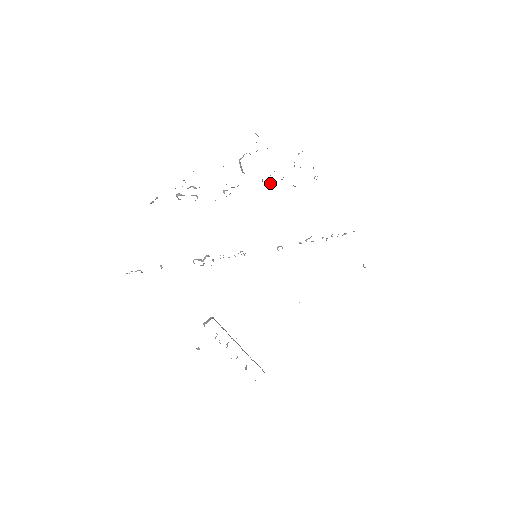
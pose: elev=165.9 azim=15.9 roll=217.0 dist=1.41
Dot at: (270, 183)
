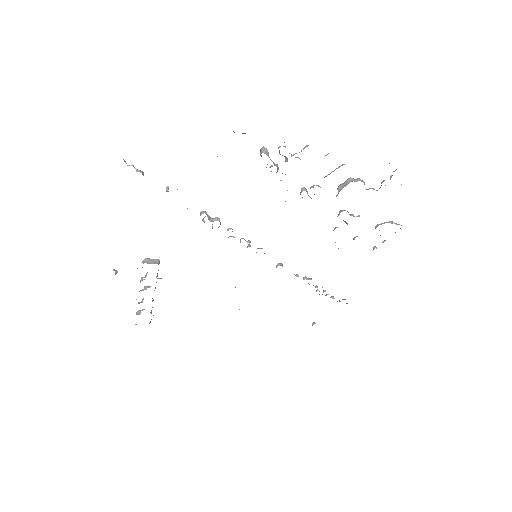
Dot at: occluded
